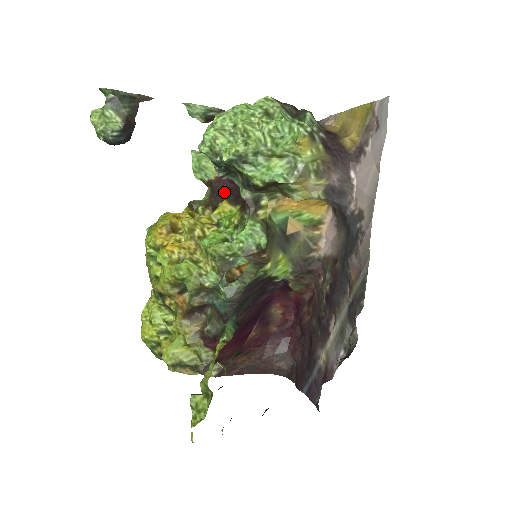
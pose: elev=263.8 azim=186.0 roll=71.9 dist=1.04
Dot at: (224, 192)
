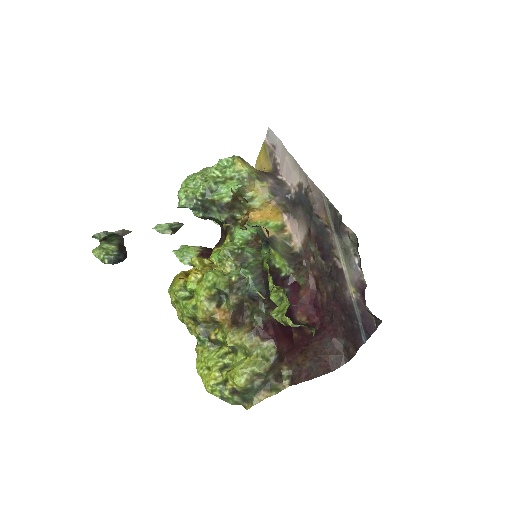
Dot at: occluded
